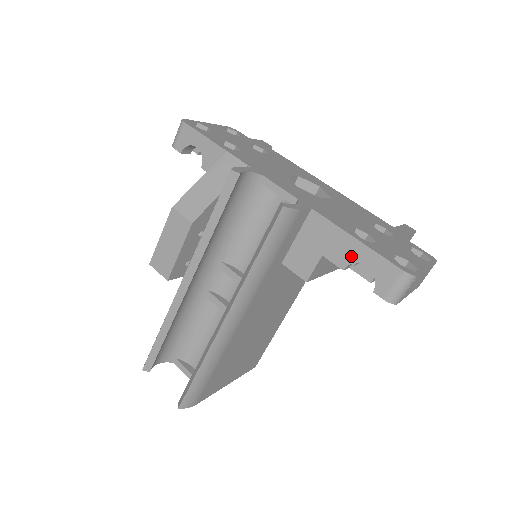
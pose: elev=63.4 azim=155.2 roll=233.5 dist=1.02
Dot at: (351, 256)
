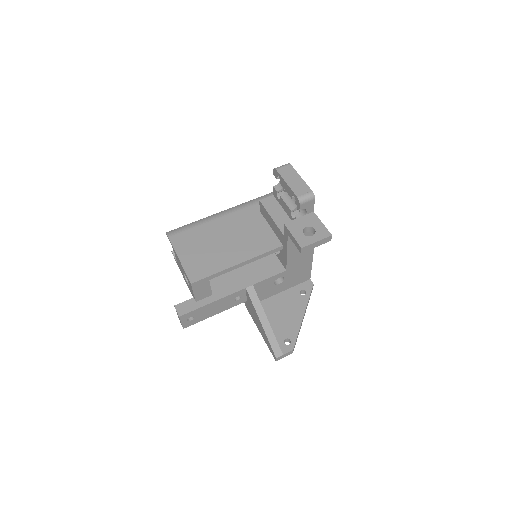
Dot at: (280, 184)
